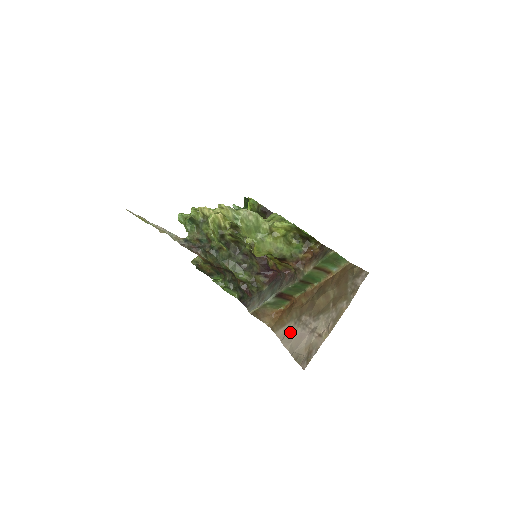
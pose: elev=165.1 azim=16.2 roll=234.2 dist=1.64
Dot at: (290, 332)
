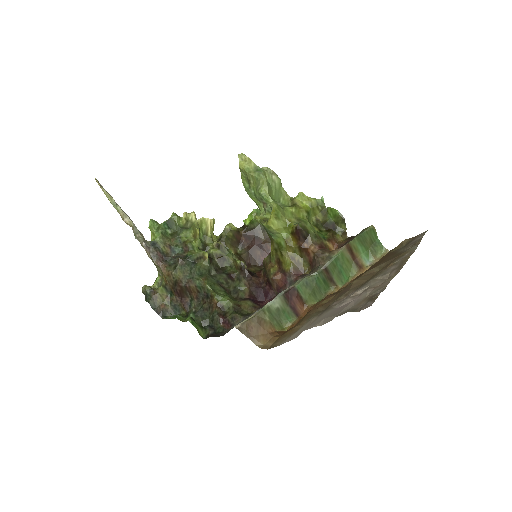
Dot at: (315, 320)
